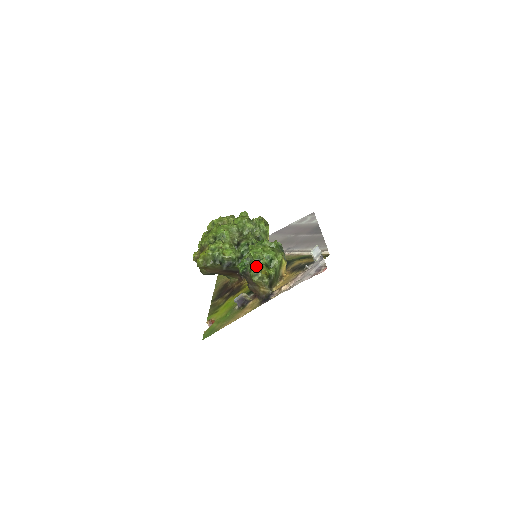
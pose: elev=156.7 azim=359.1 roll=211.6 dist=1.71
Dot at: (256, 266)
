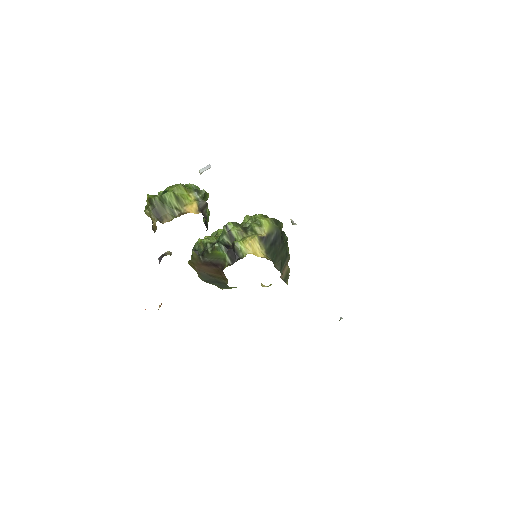
Dot at: occluded
